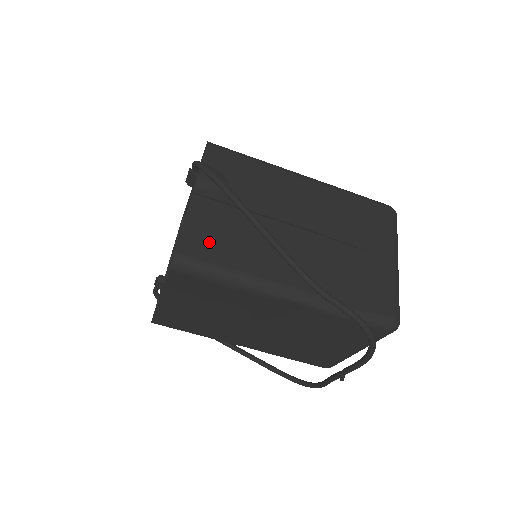
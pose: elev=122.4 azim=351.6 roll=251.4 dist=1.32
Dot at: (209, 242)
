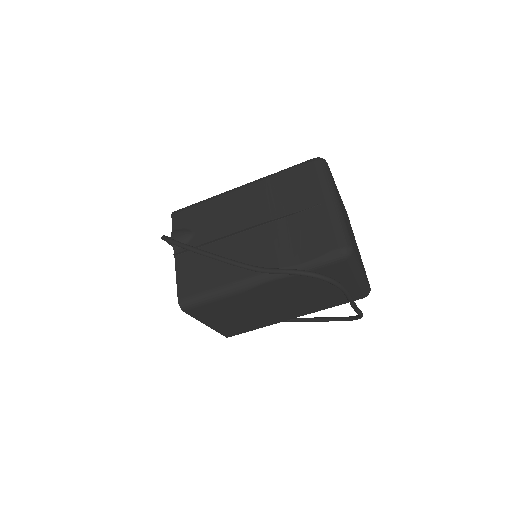
Dot at: (194, 280)
